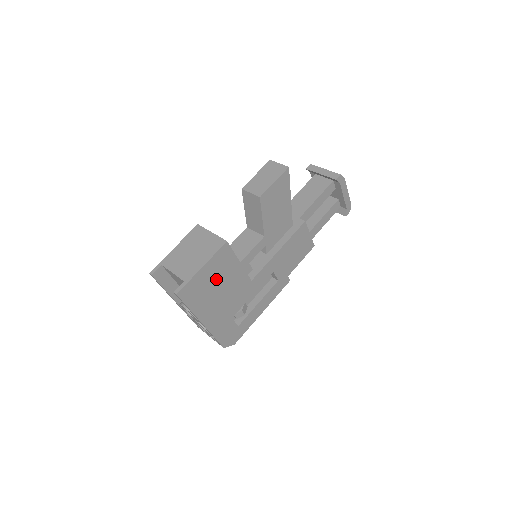
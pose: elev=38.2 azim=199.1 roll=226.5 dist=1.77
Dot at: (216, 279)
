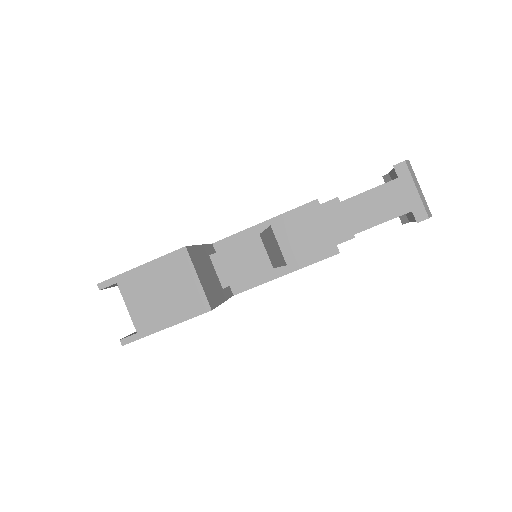
Dot at: occluded
